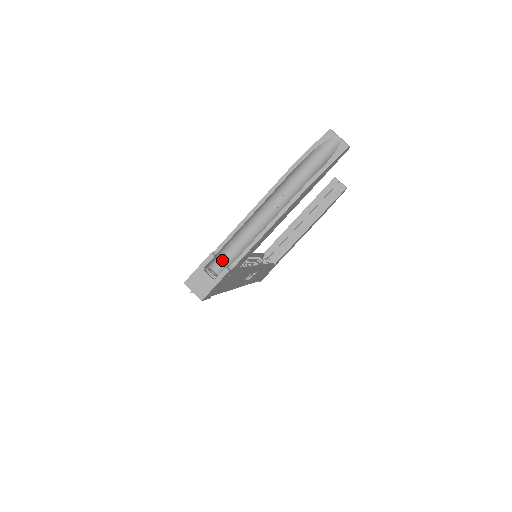
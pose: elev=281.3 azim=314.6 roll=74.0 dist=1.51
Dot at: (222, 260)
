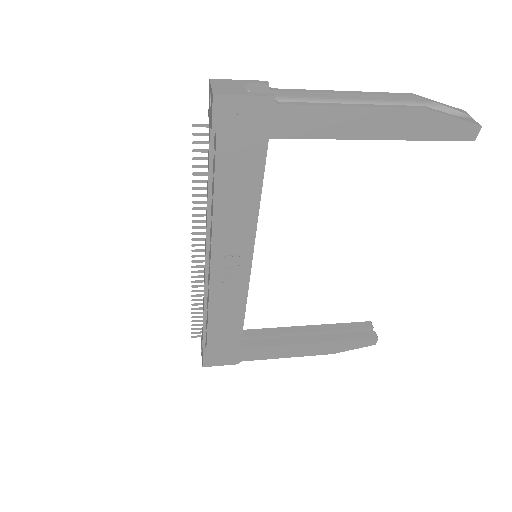
Dot at: occluded
